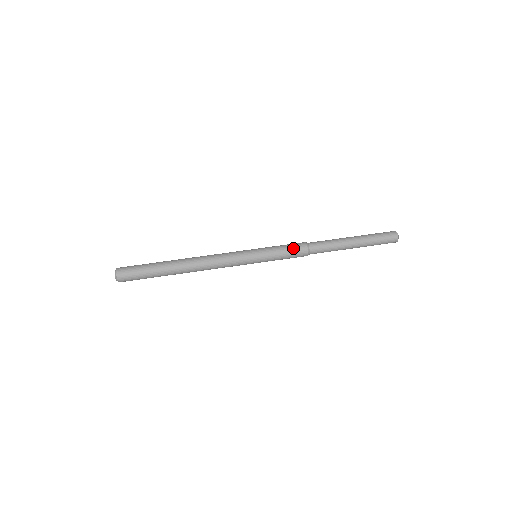
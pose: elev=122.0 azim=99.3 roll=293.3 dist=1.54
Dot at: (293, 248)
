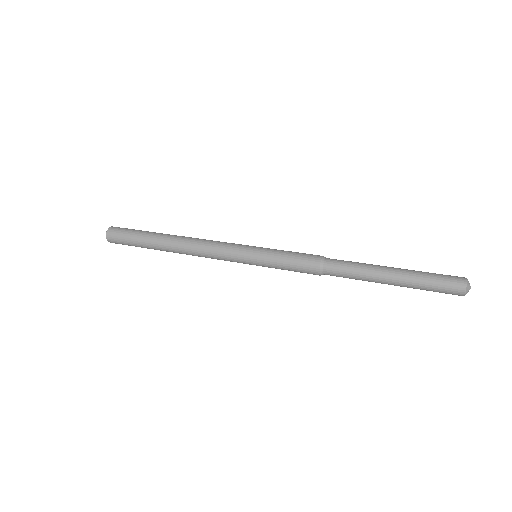
Dot at: (305, 253)
